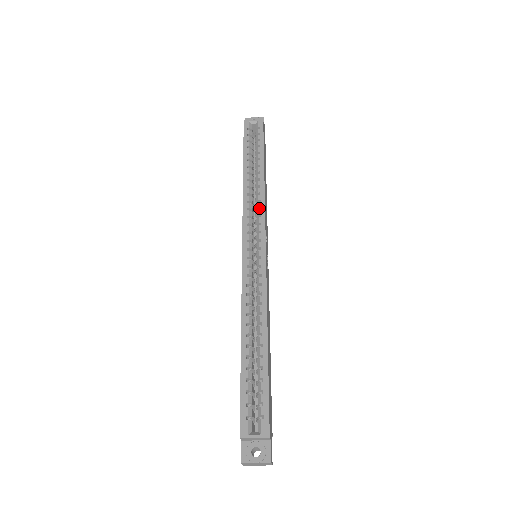
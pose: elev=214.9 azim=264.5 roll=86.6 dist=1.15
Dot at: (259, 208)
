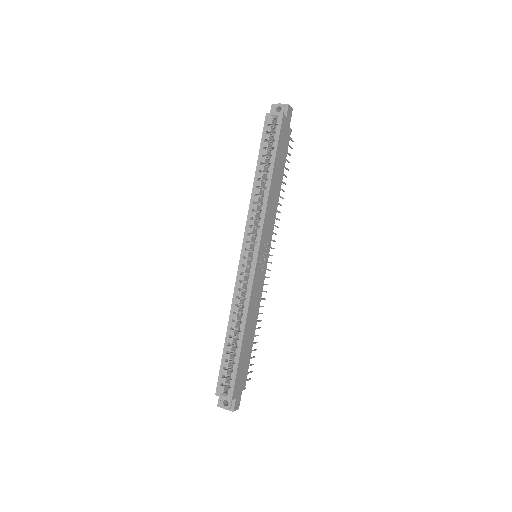
Dot at: (260, 218)
